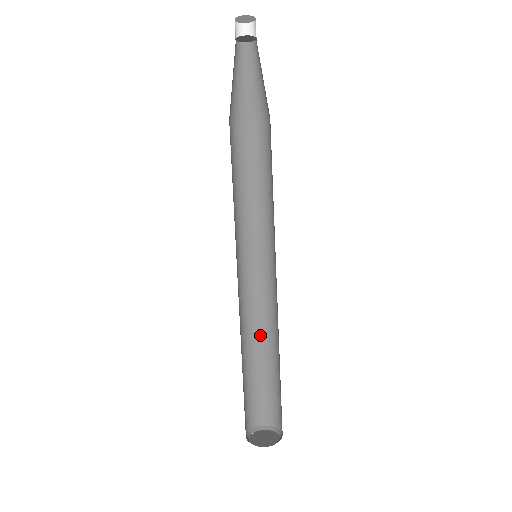
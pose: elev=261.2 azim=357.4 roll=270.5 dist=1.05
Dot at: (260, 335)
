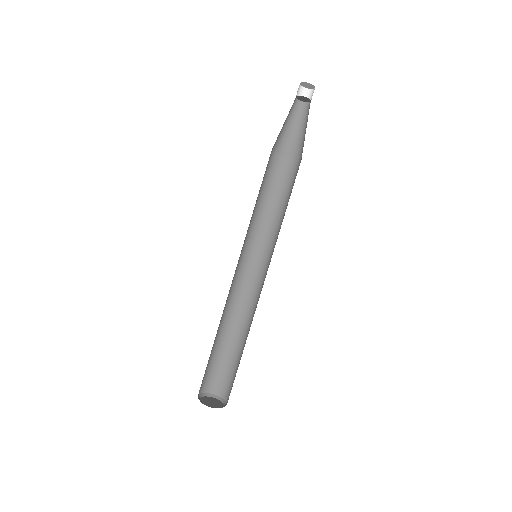
Dot at: (232, 319)
